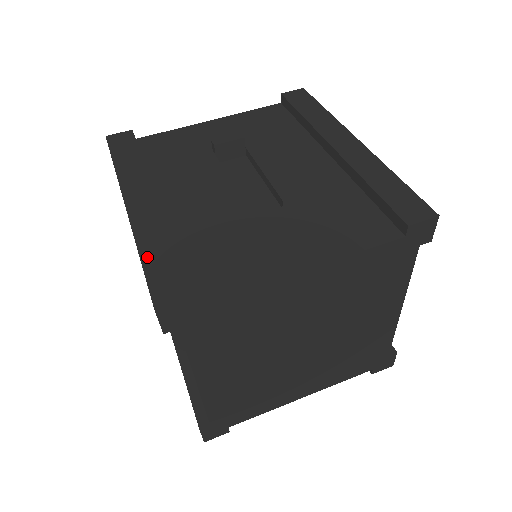
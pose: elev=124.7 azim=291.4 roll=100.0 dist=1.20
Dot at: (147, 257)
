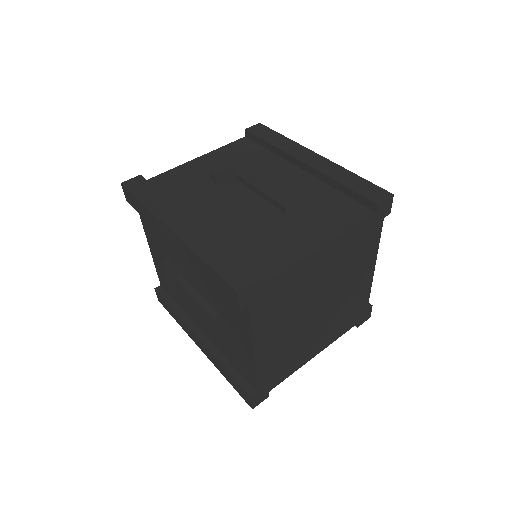
Dot at: (211, 261)
